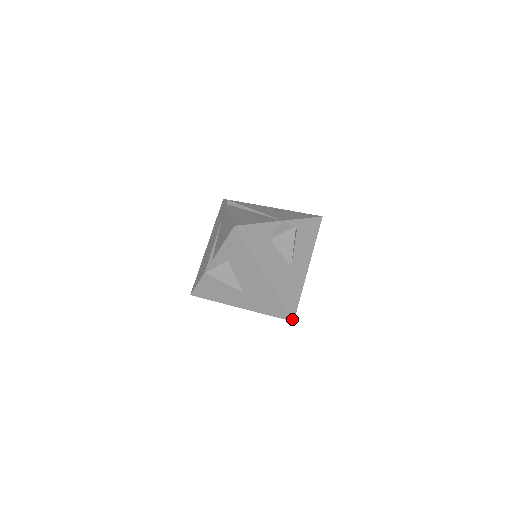
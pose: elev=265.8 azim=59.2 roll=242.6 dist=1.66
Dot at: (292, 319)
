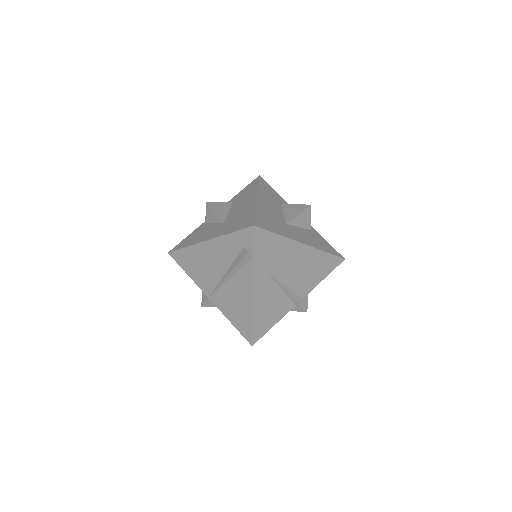
Dot at: (254, 224)
